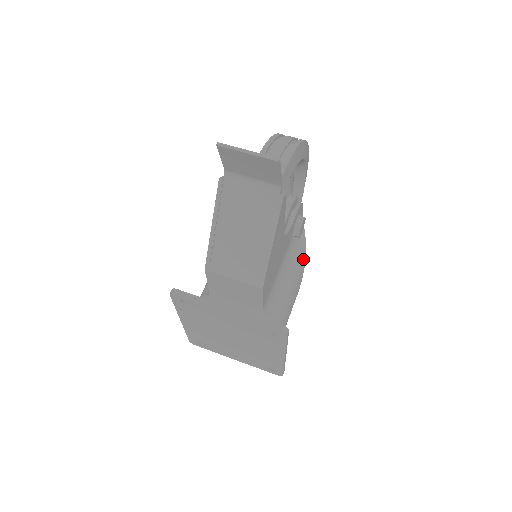
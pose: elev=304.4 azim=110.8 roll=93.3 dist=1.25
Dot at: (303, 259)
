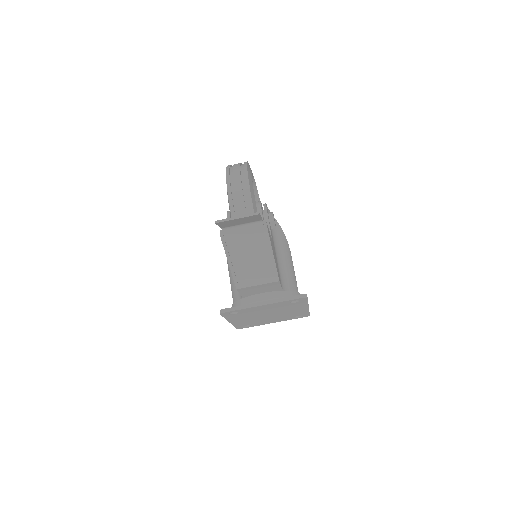
Dot at: (284, 237)
